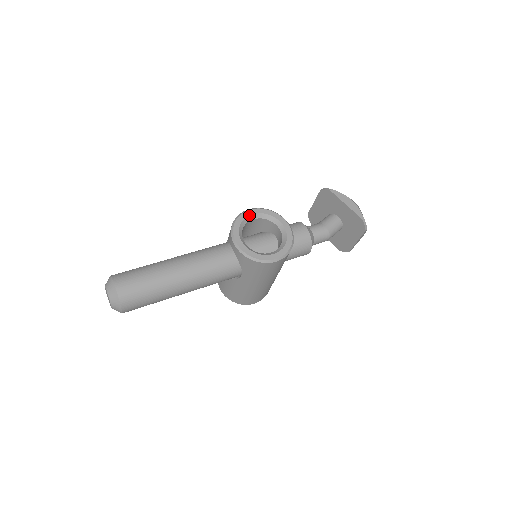
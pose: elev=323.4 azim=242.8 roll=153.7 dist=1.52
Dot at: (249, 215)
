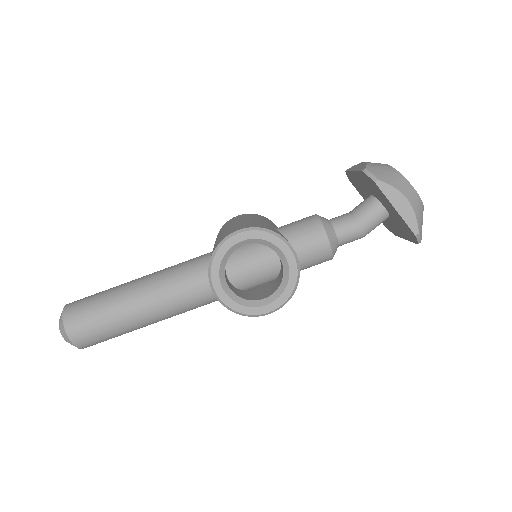
Dot at: (236, 243)
